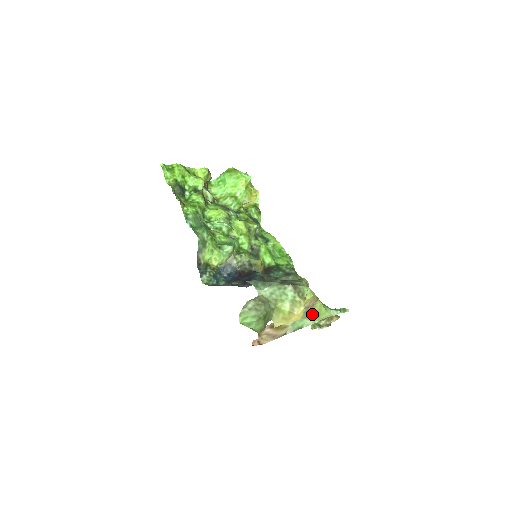
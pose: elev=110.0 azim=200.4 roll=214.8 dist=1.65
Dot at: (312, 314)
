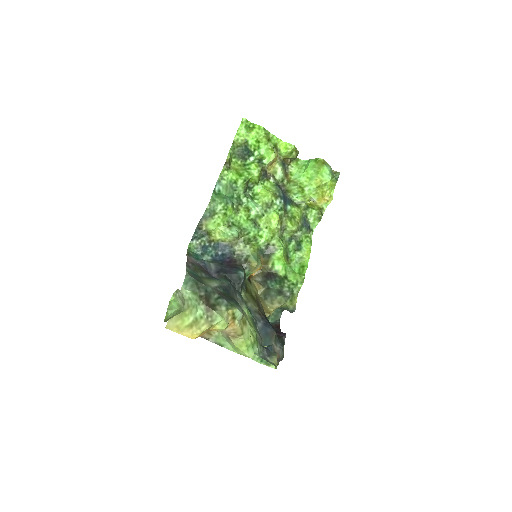
Dot at: (232, 343)
